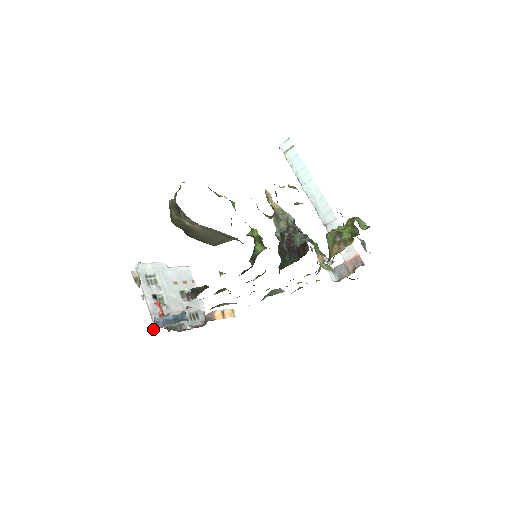
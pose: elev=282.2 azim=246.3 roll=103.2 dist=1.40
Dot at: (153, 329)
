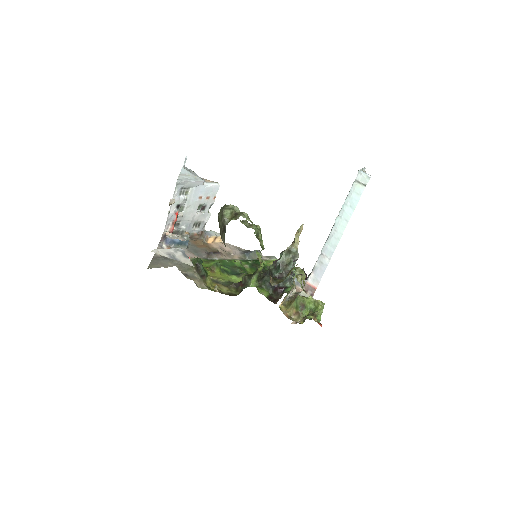
Dot at: (161, 241)
